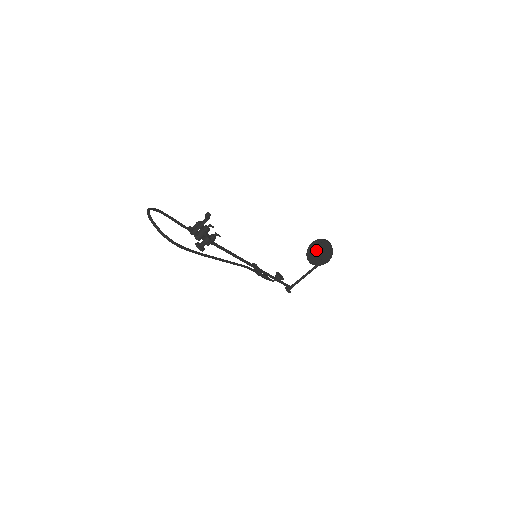
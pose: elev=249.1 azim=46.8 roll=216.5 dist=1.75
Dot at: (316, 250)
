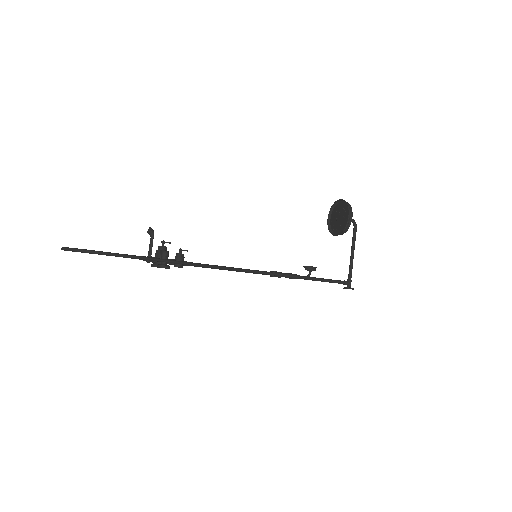
Dot at: (335, 221)
